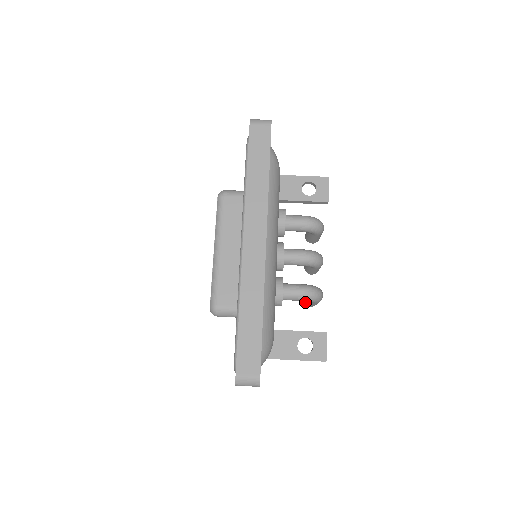
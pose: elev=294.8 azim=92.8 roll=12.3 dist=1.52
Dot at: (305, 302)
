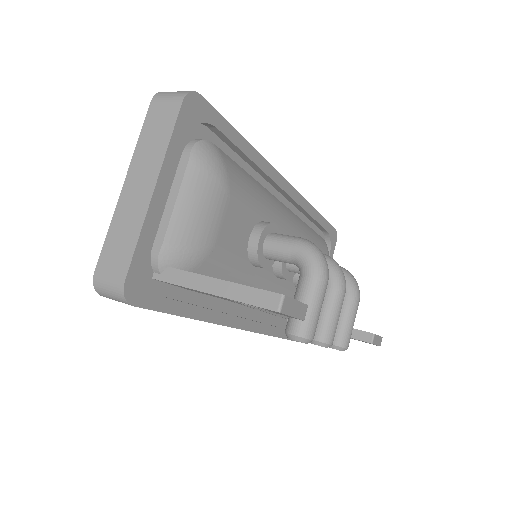
Dot at: (288, 319)
